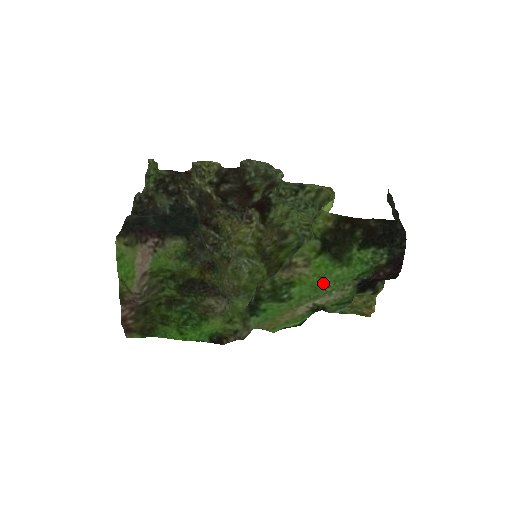
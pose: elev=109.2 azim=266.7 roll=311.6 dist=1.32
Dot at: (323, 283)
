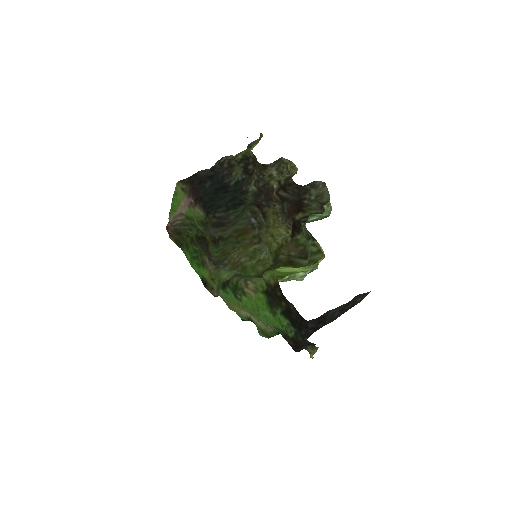
Dot at: (257, 311)
